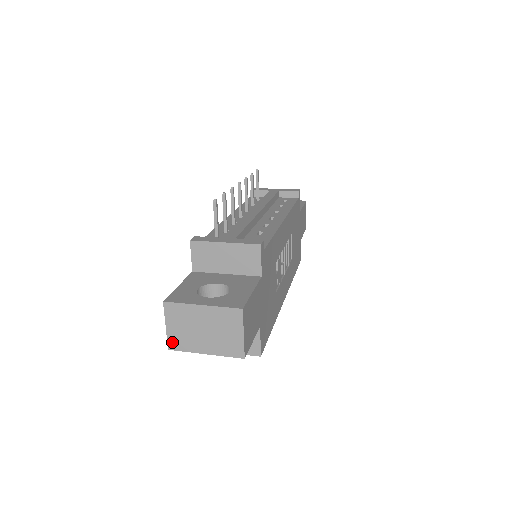
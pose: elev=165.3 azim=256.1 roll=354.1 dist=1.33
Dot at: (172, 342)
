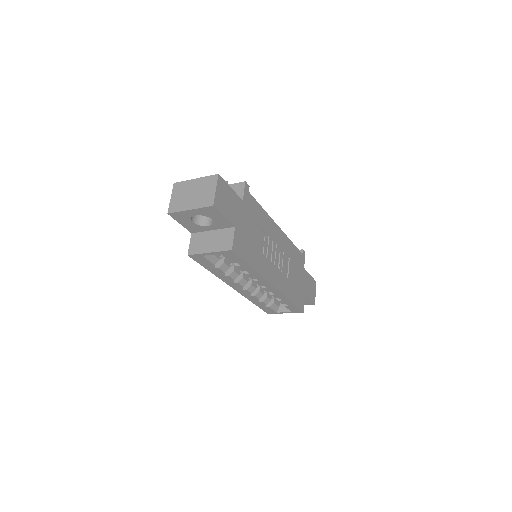
Dot at: (171, 208)
